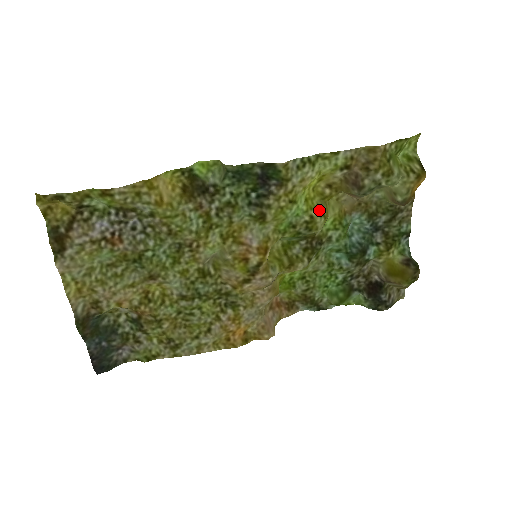
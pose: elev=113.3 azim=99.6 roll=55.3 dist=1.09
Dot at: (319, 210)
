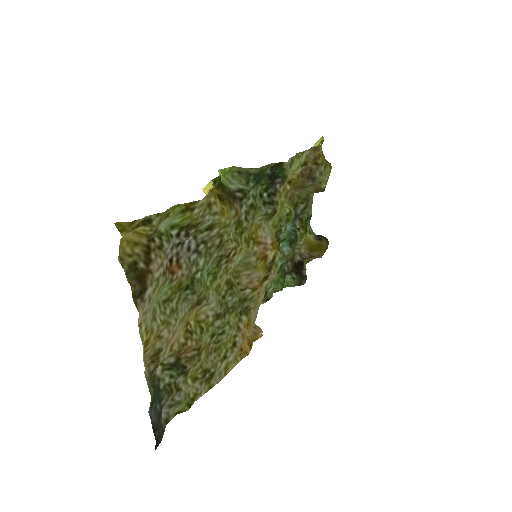
Dot at: (289, 203)
